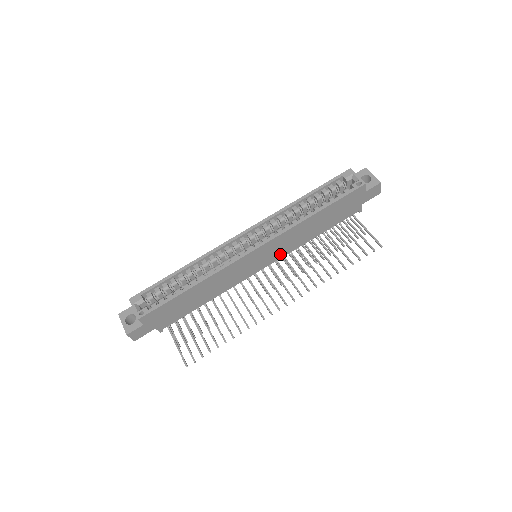
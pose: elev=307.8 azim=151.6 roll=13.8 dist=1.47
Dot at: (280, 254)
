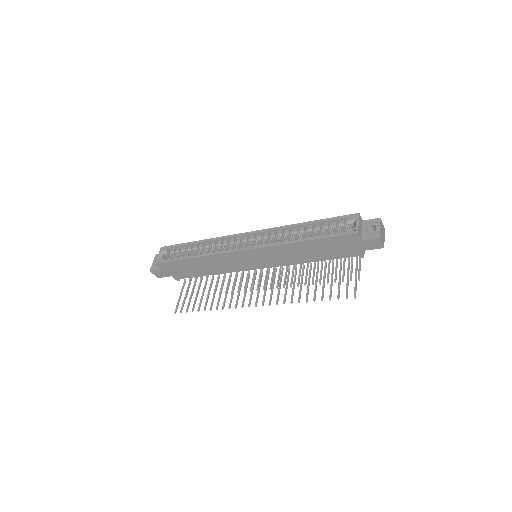
Dot at: (274, 263)
